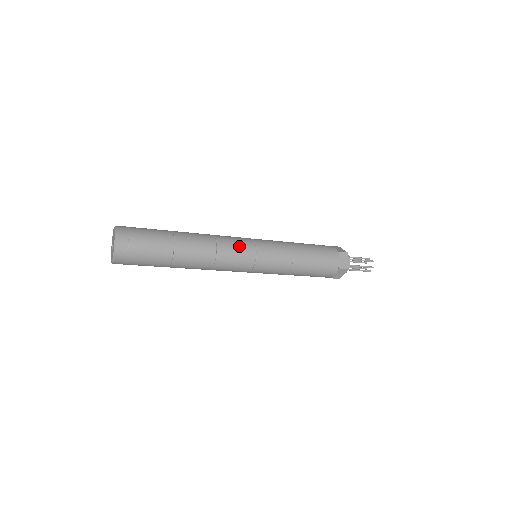
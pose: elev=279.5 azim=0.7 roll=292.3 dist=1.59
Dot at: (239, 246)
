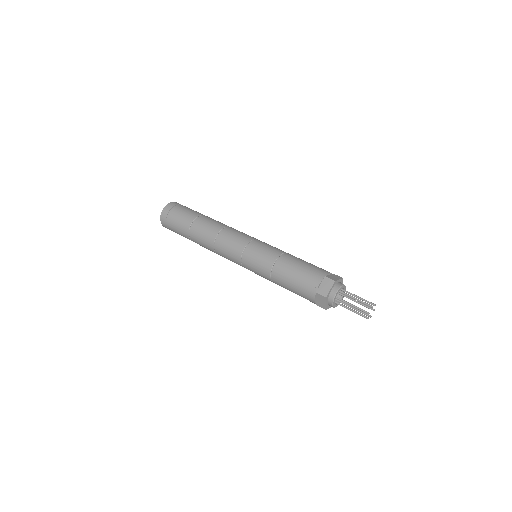
Dot at: (235, 238)
